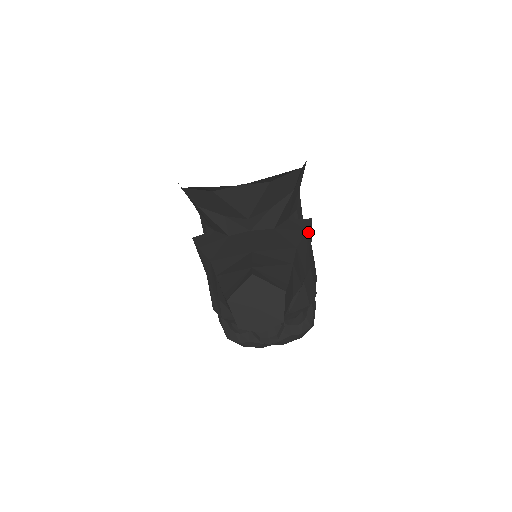
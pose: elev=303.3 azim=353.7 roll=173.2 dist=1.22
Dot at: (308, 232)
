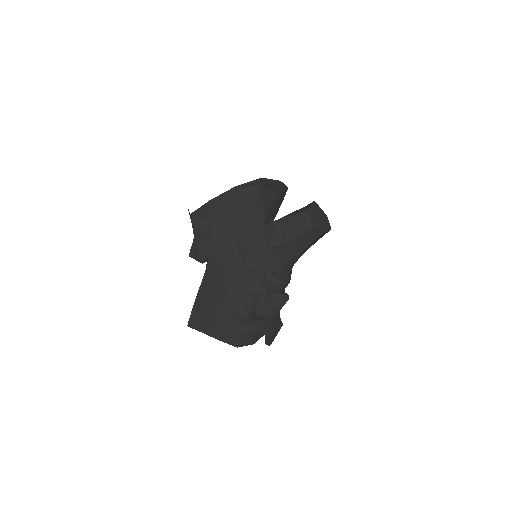
Dot at: occluded
